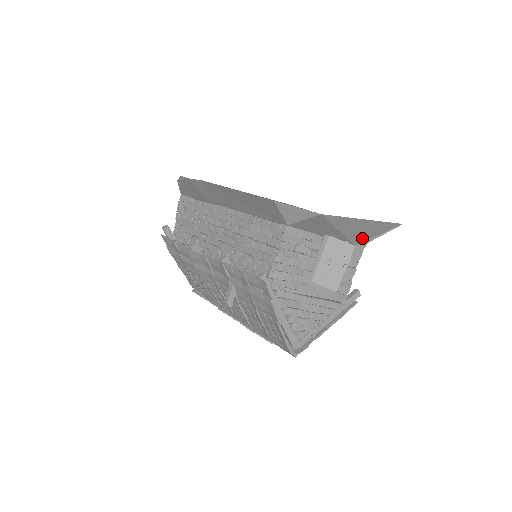
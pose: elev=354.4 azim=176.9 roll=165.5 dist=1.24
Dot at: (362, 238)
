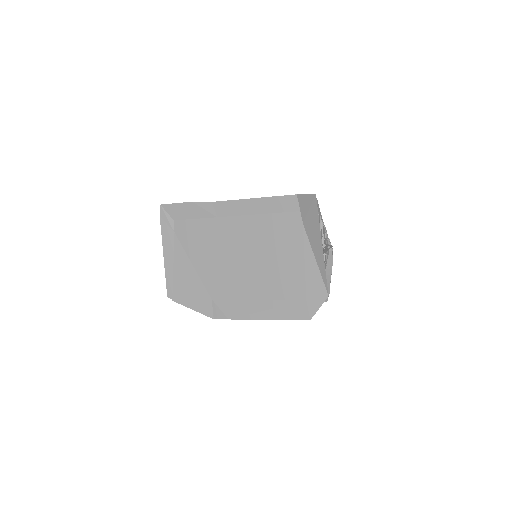
Dot at: occluded
